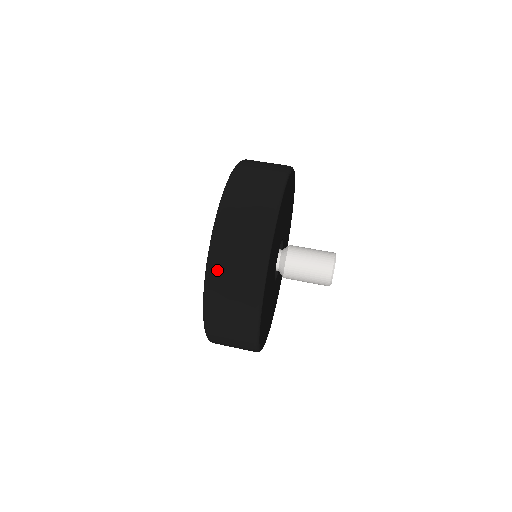
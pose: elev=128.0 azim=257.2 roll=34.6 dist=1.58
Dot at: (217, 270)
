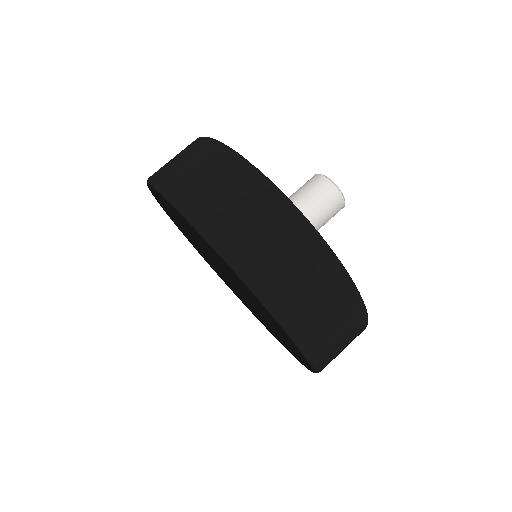
Dot at: (305, 327)
